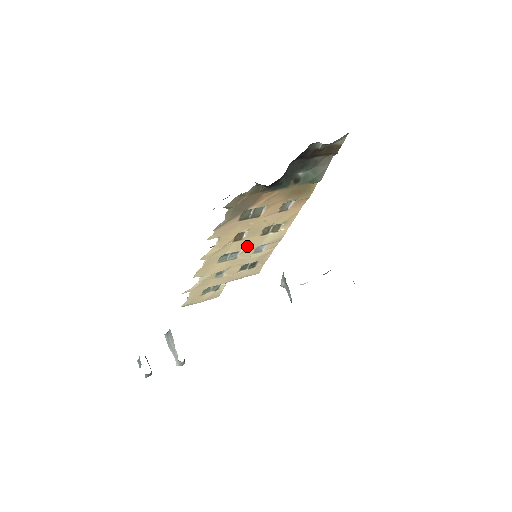
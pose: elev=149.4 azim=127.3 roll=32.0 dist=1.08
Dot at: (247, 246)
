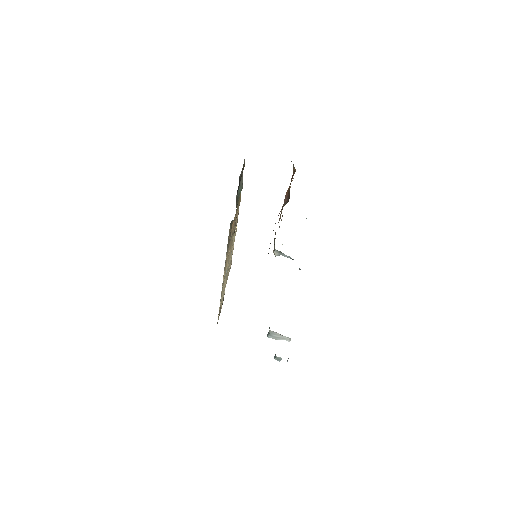
Dot at: (229, 256)
